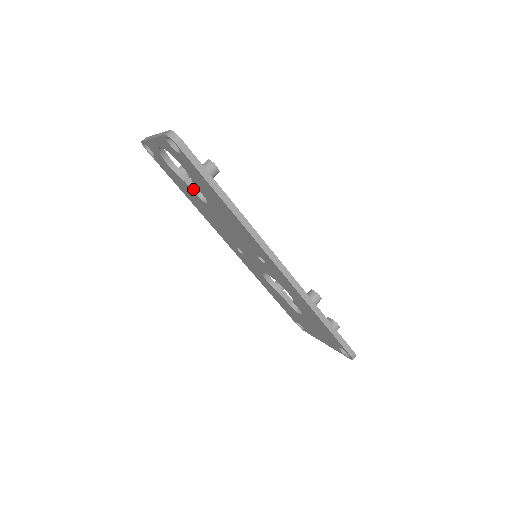
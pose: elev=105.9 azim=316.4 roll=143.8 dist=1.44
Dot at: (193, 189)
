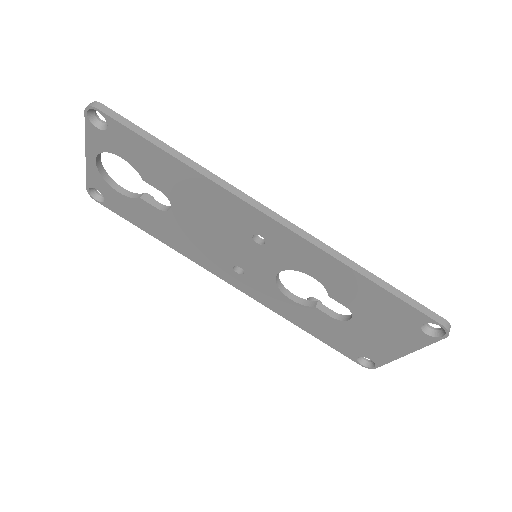
Dot at: (152, 204)
